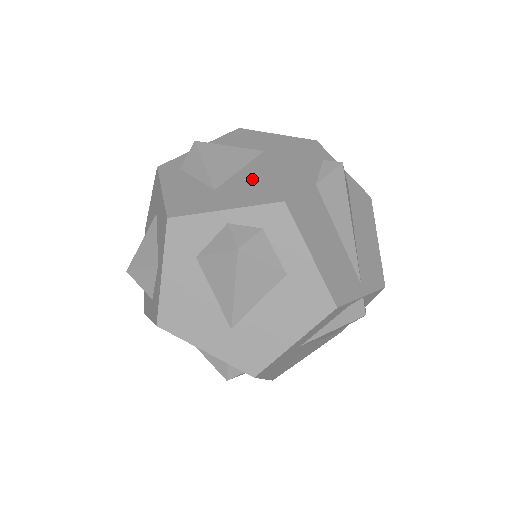
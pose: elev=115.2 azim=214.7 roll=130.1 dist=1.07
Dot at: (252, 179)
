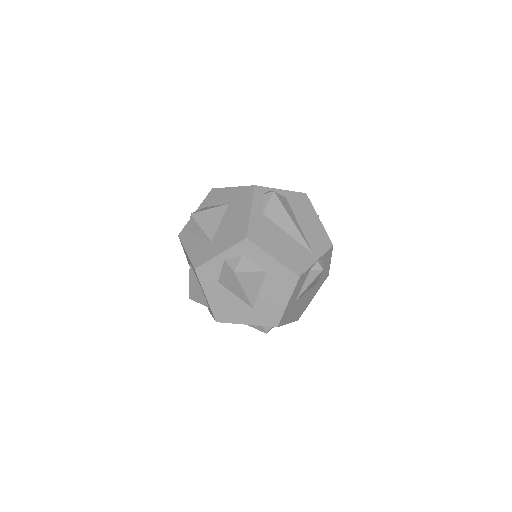
Dot at: (228, 227)
